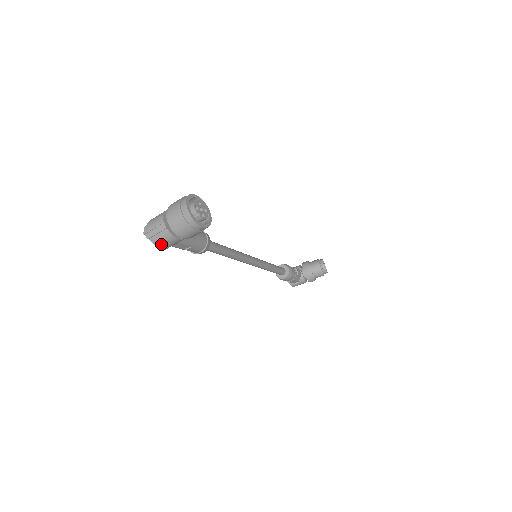
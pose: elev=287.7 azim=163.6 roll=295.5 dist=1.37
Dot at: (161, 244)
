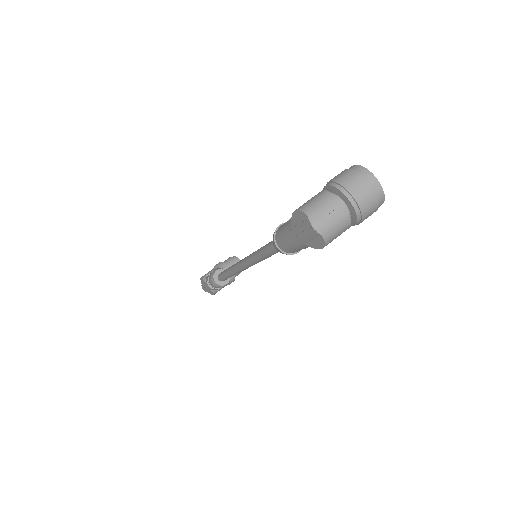
Dot at: (331, 239)
